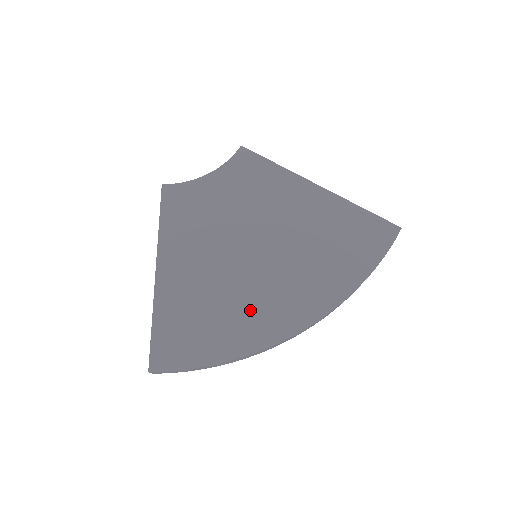
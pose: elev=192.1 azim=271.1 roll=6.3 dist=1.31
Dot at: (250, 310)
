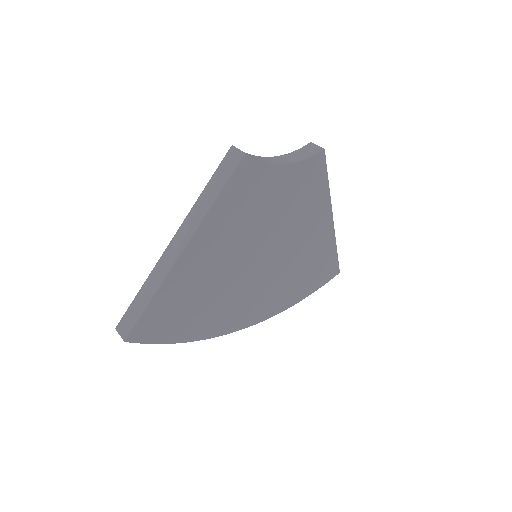
Dot at: (227, 306)
